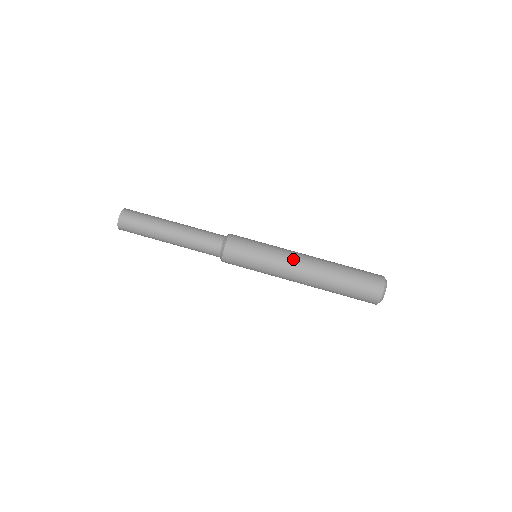
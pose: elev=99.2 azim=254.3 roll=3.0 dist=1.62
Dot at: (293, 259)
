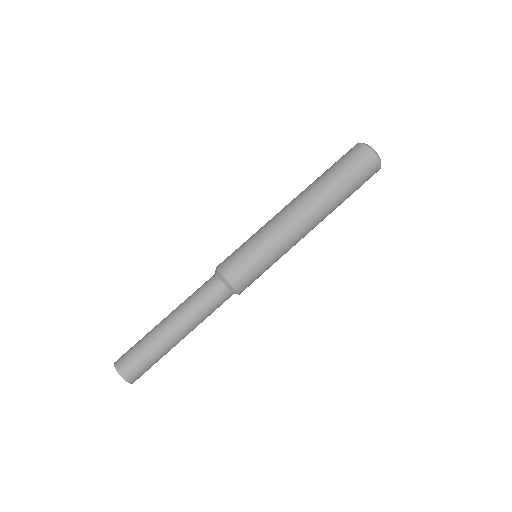
Dot at: (283, 217)
